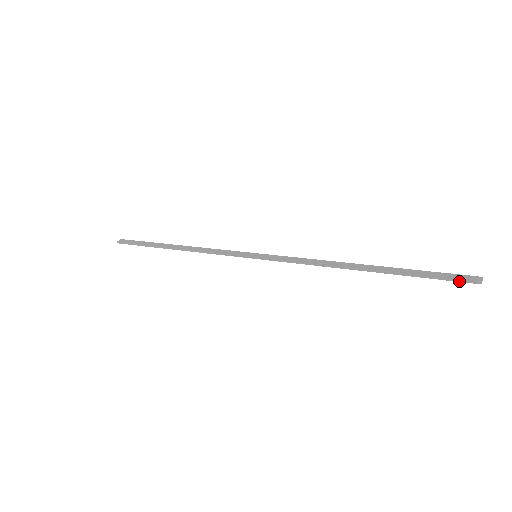
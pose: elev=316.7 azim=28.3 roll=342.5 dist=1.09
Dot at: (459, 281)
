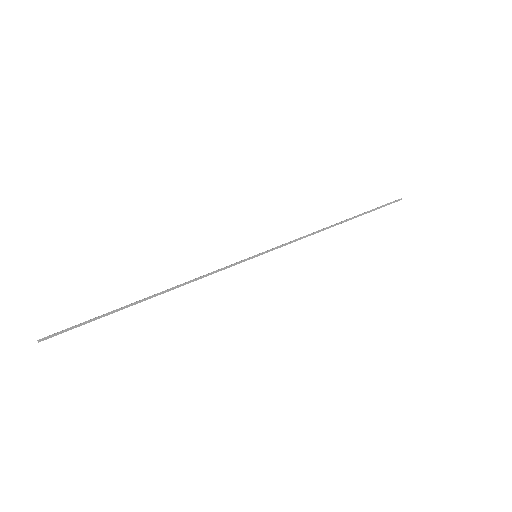
Dot at: occluded
